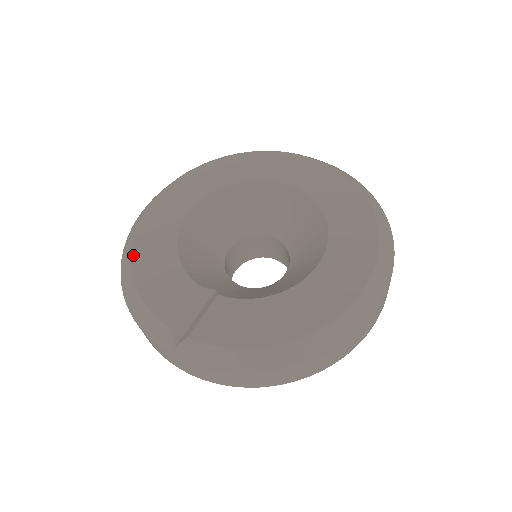
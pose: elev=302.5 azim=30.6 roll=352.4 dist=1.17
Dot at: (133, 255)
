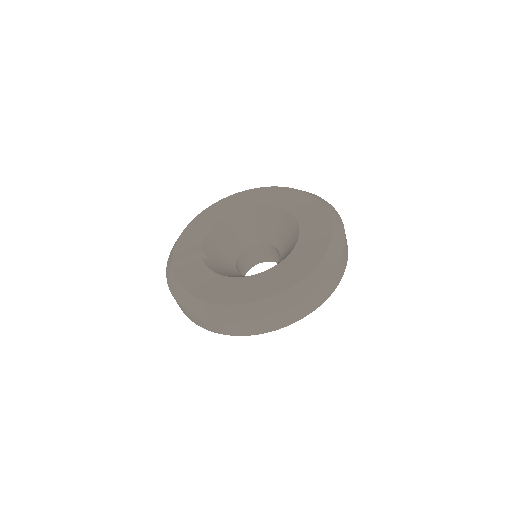
Dot at: (196, 218)
